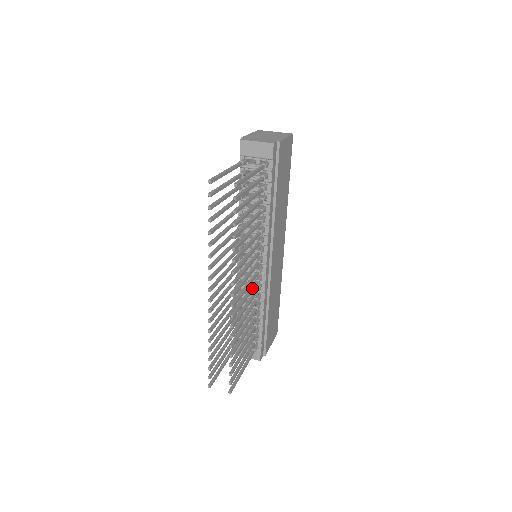
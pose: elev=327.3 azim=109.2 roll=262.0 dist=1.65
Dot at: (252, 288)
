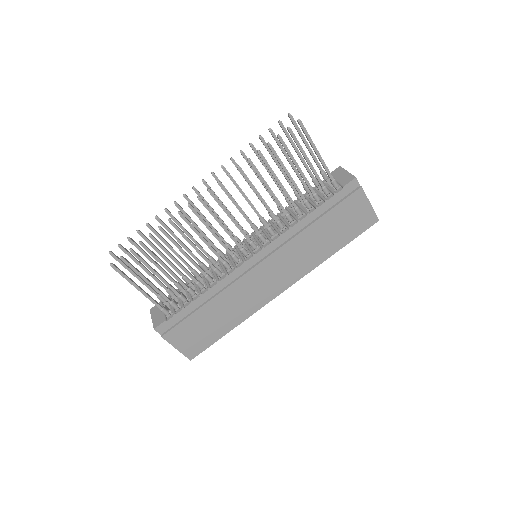
Dot at: (224, 243)
